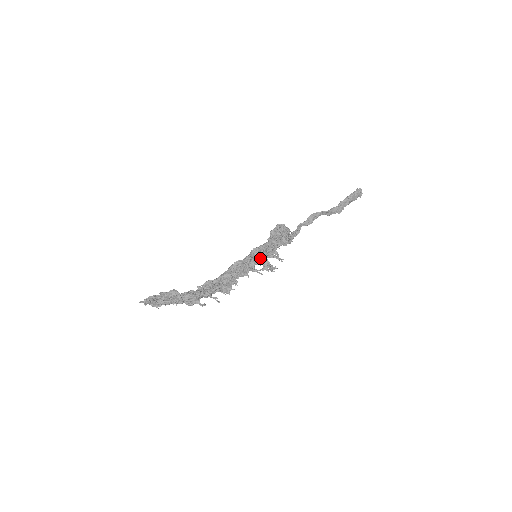
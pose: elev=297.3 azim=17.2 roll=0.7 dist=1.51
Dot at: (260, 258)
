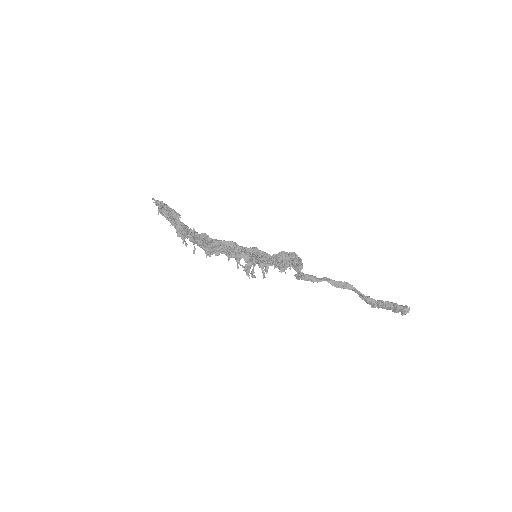
Dot at: occluded
